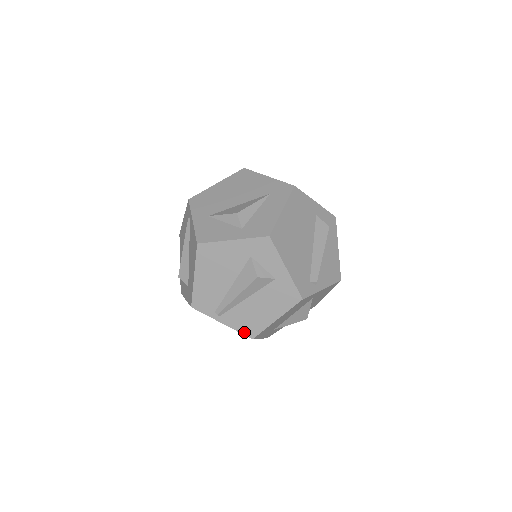
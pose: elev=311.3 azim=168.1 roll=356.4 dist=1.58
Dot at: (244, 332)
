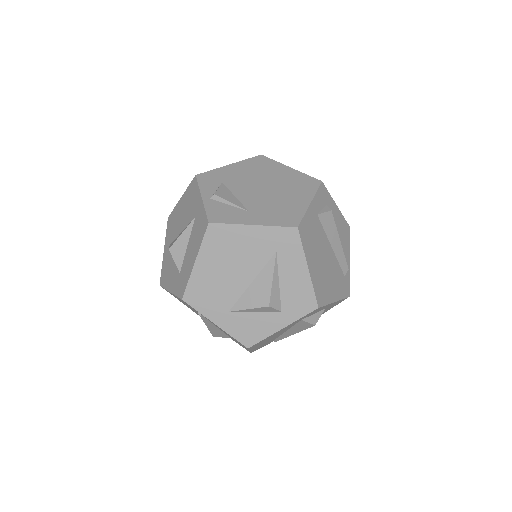
Dot at: occluded
